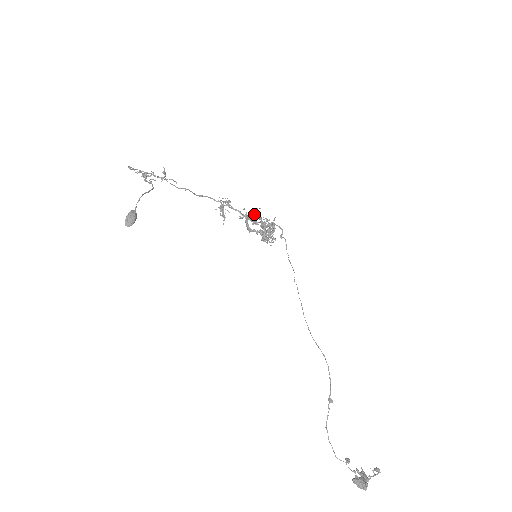
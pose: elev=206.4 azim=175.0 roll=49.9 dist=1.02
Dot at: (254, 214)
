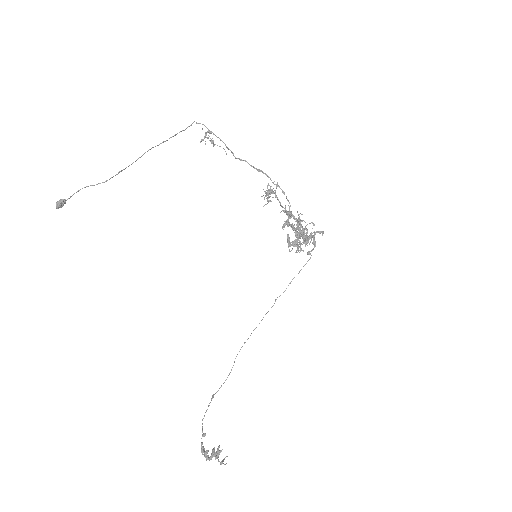
Dot at: occluded
